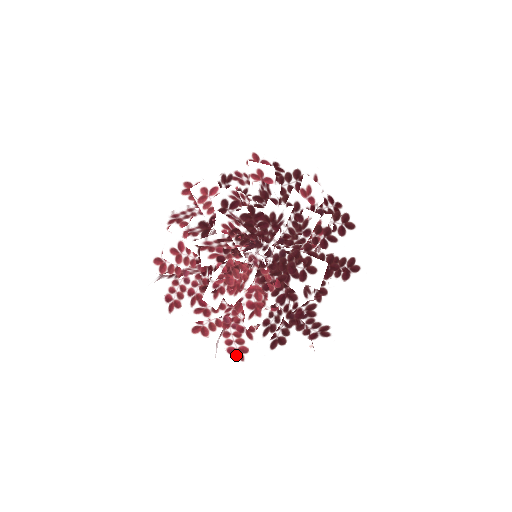
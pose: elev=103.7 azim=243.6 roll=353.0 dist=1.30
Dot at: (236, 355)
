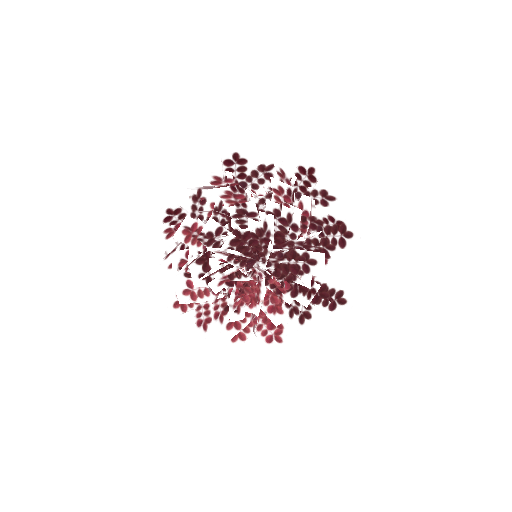
Dot at: (275, 341)
